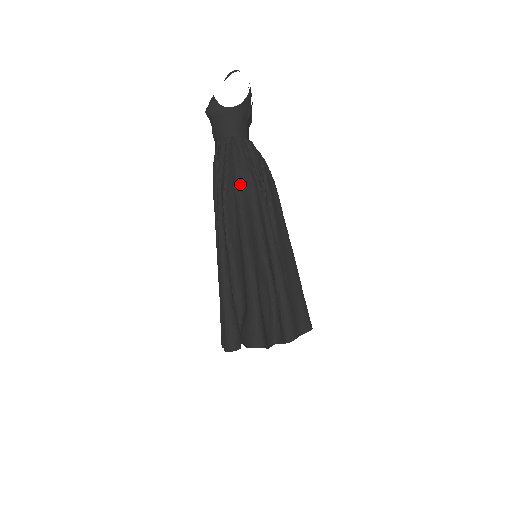
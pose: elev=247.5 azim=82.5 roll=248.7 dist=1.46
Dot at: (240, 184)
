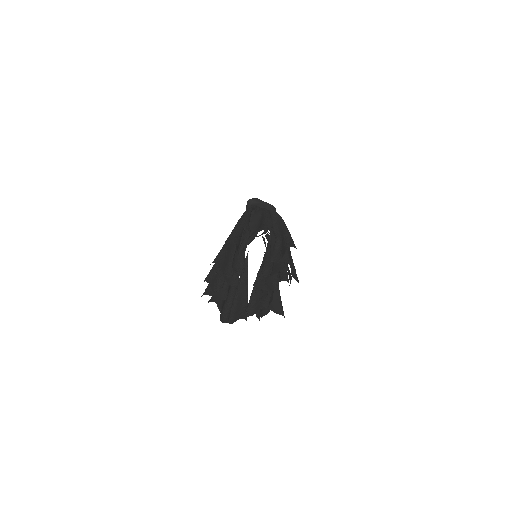
Dot at: (268, 210)
